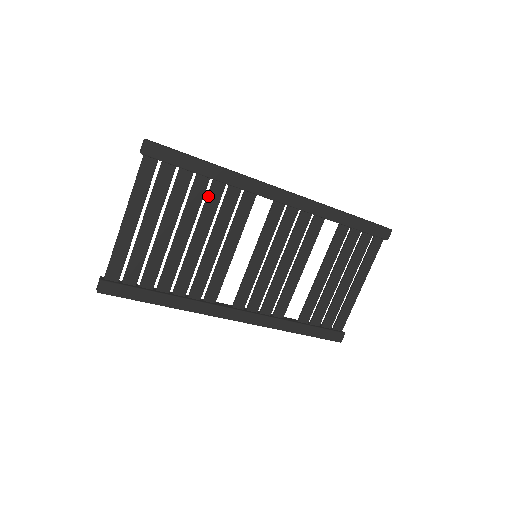
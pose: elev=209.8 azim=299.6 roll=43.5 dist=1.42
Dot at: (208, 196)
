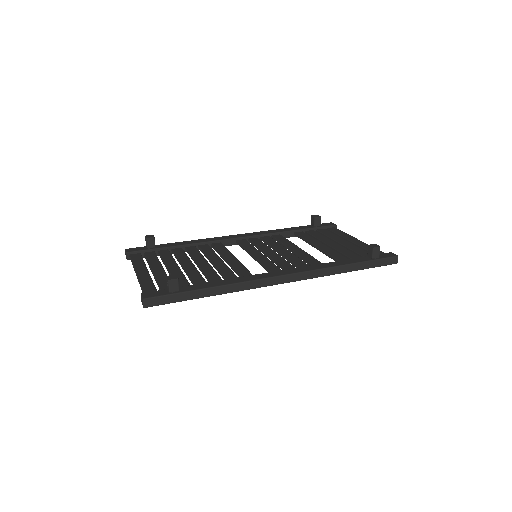
Dot at: (208, 281)
